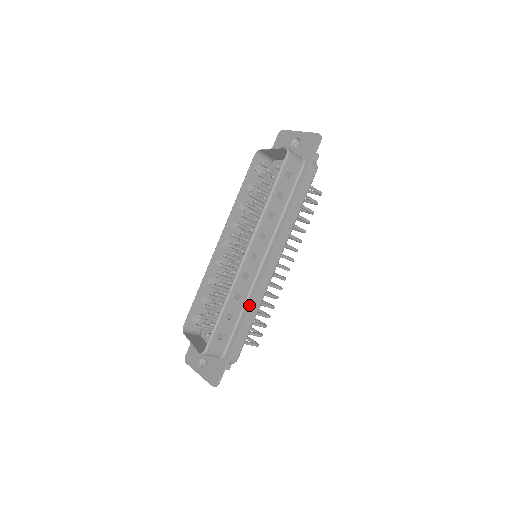
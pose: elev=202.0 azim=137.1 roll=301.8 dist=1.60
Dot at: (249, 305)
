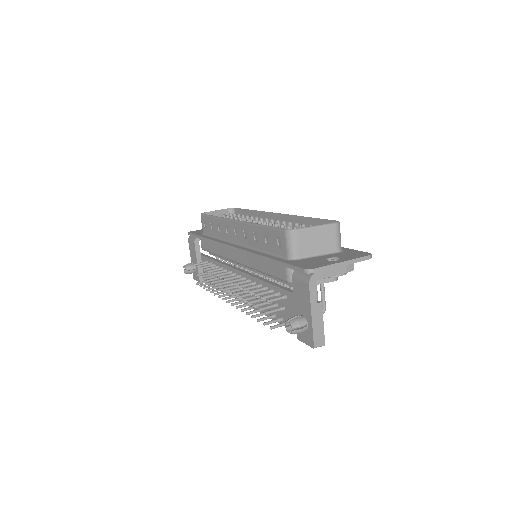
Dot at: occluded
